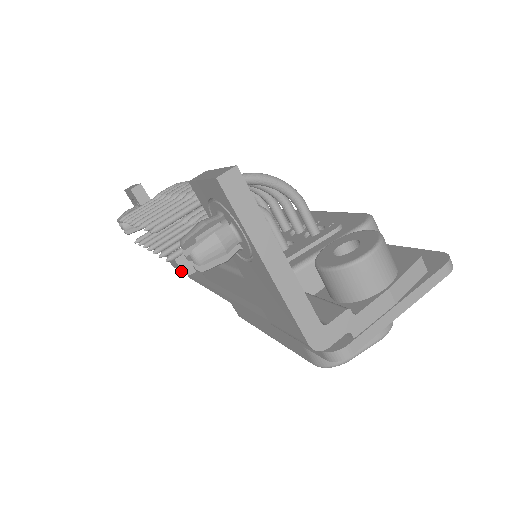
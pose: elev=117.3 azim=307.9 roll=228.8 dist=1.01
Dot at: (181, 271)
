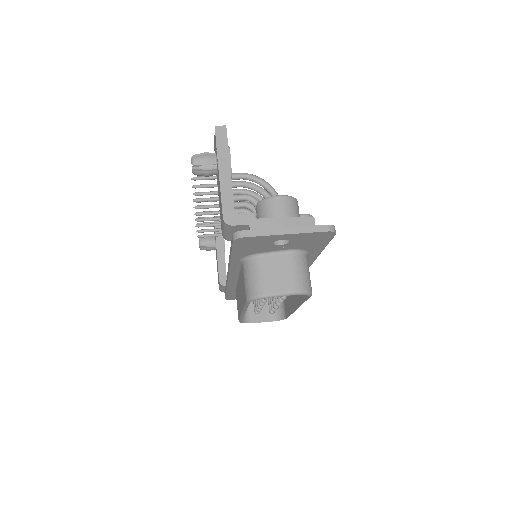
Dot at: (219, 282)
